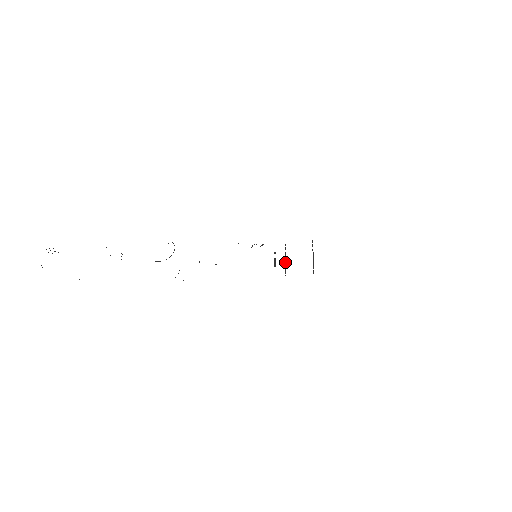
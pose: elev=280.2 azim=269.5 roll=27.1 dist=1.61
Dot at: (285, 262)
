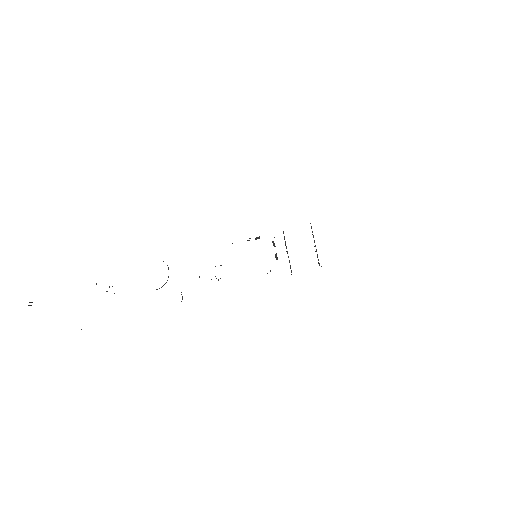
Dot at: occluded
